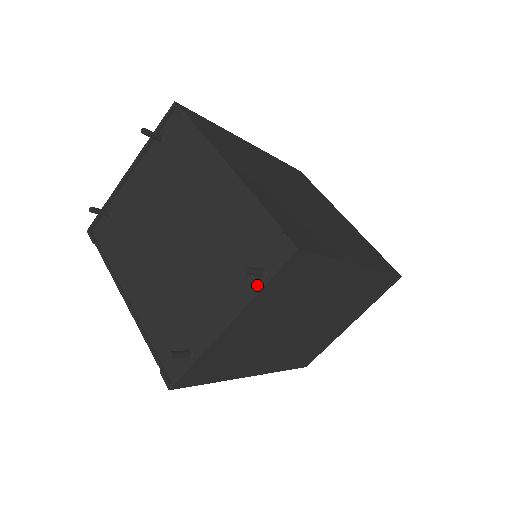
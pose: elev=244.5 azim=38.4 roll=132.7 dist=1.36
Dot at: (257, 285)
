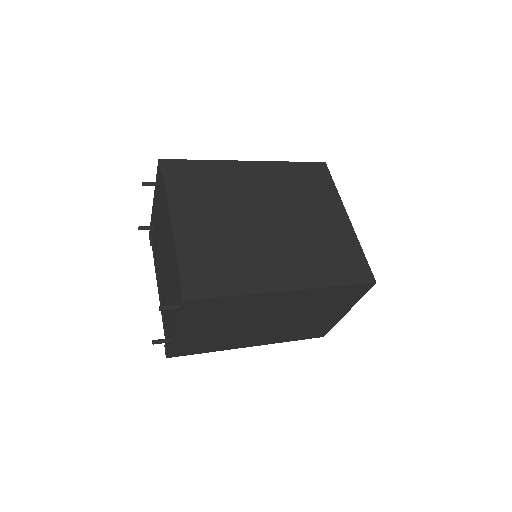
Dot at: occluded
